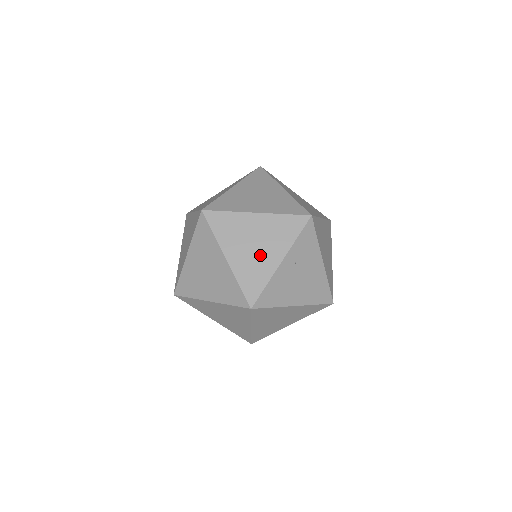
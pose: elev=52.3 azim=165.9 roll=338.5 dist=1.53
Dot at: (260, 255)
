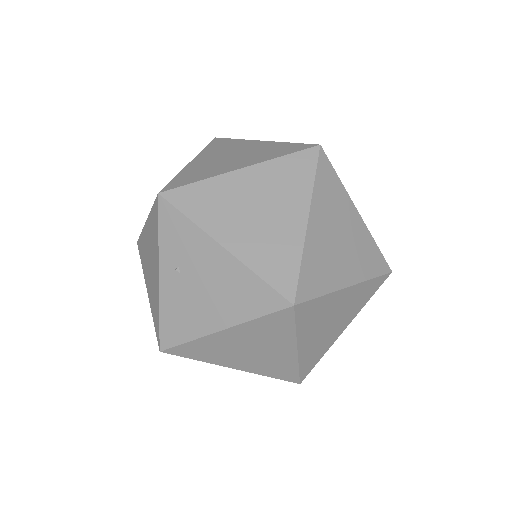
Dot at: (153, 276)
